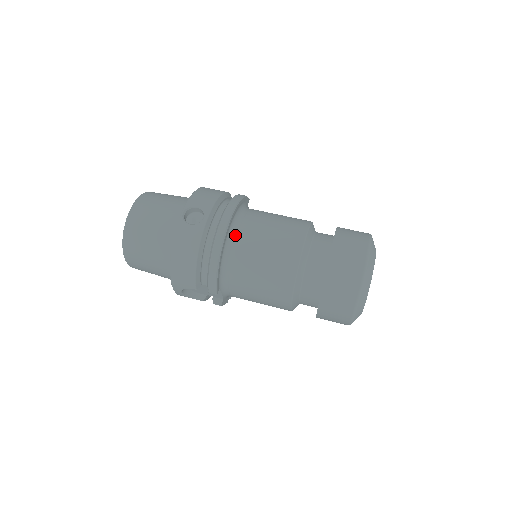
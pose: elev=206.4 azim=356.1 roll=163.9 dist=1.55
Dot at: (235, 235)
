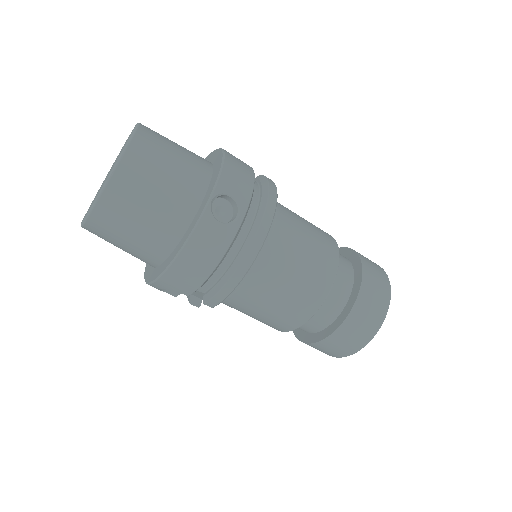
Dot at: (265, 246)
